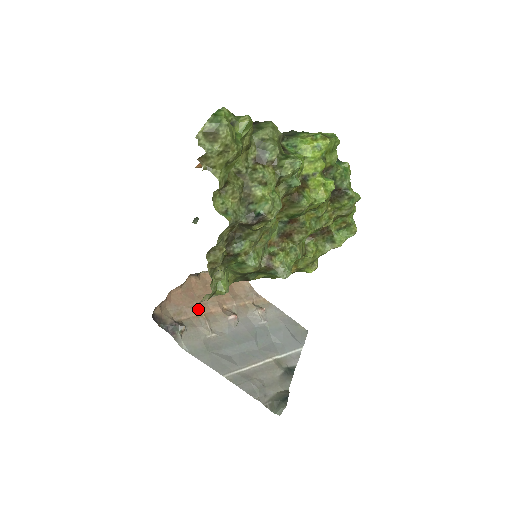
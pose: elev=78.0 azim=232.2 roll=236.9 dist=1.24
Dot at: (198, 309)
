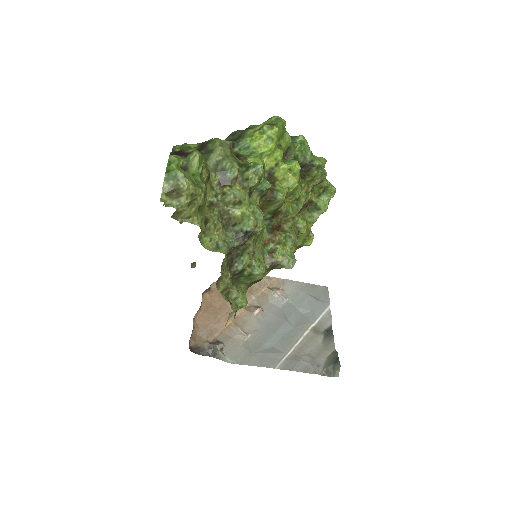
Dot at: (225, 320)
